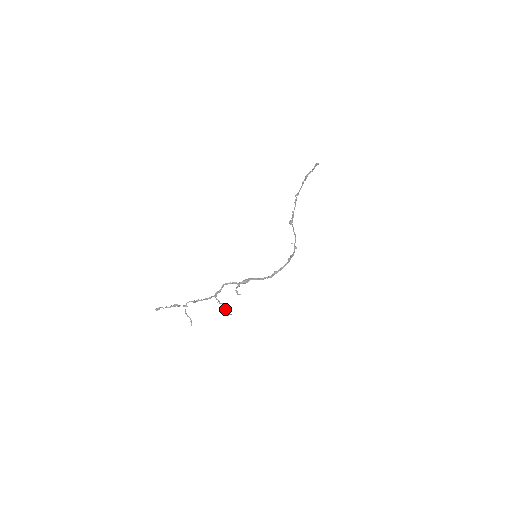
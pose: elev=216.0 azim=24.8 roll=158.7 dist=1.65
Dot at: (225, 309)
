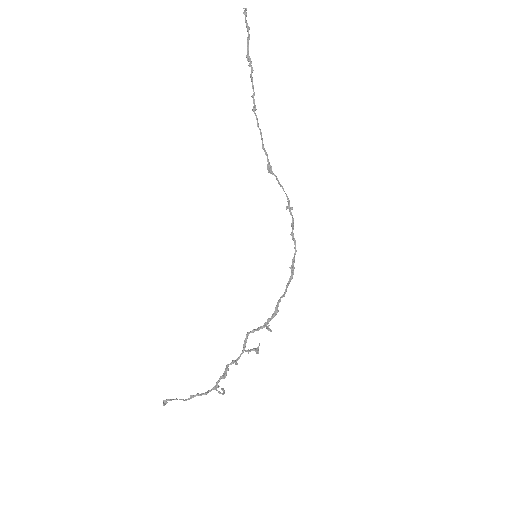
Dot at: (258, 352)
